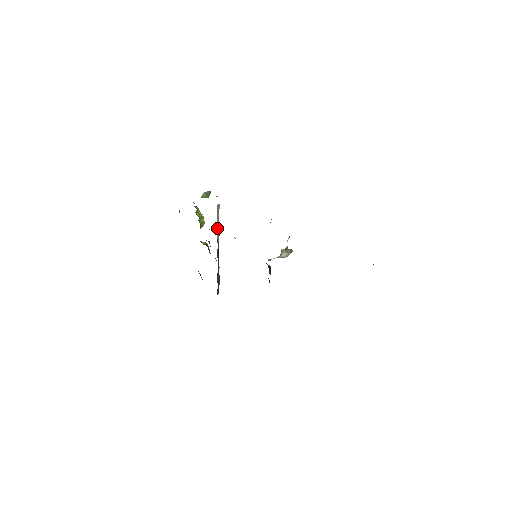
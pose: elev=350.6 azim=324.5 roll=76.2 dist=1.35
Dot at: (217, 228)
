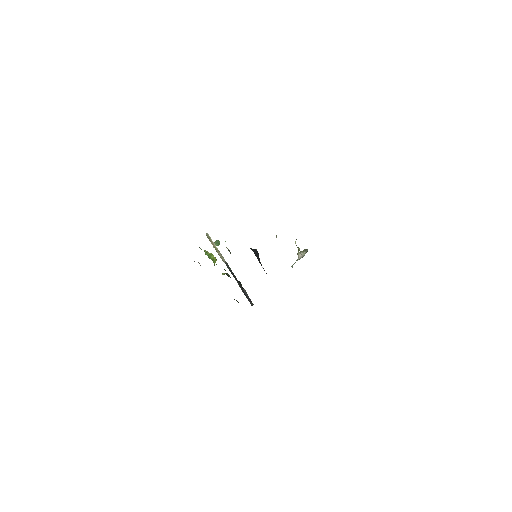
Dot at: (217, 251)
